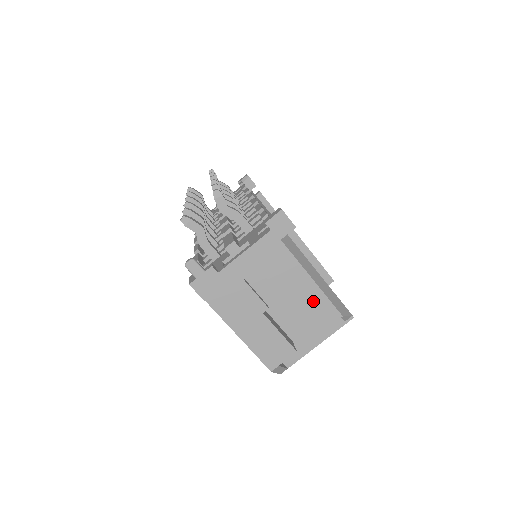
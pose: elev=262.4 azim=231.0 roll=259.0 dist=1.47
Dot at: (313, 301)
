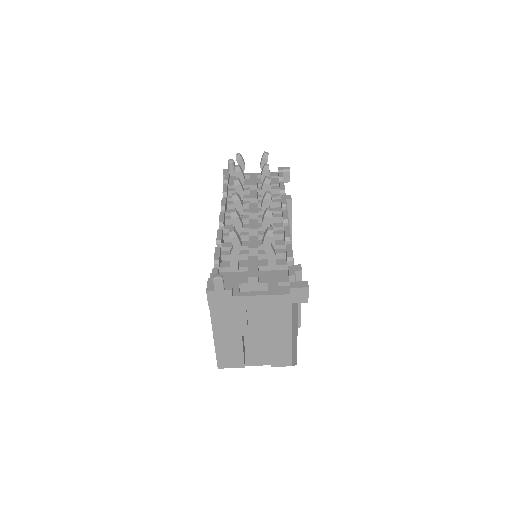
Dot at: (281, 348)
